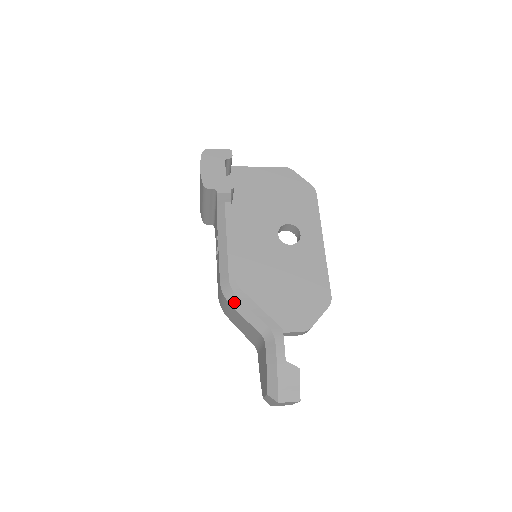
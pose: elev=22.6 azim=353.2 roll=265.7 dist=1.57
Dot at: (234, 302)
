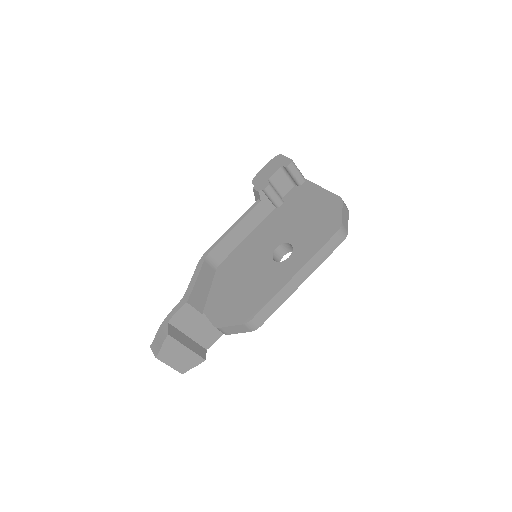
Dot at: occluded
